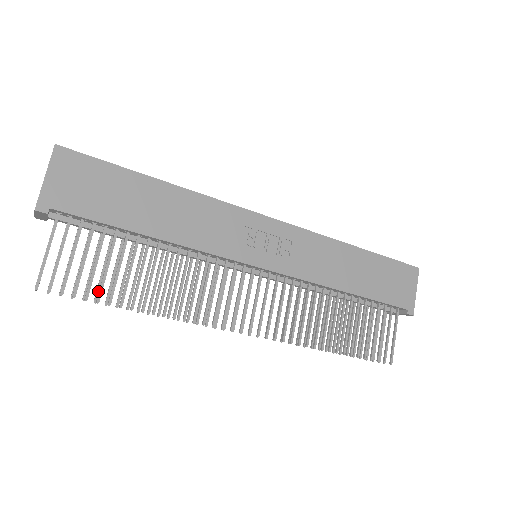
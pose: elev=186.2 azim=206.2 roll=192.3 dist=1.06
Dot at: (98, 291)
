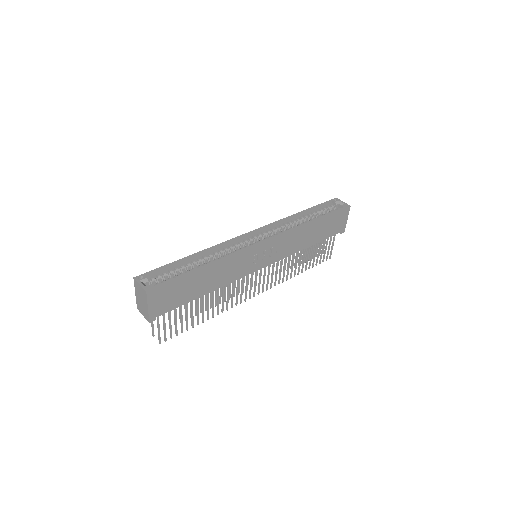
Dot at: occluded
